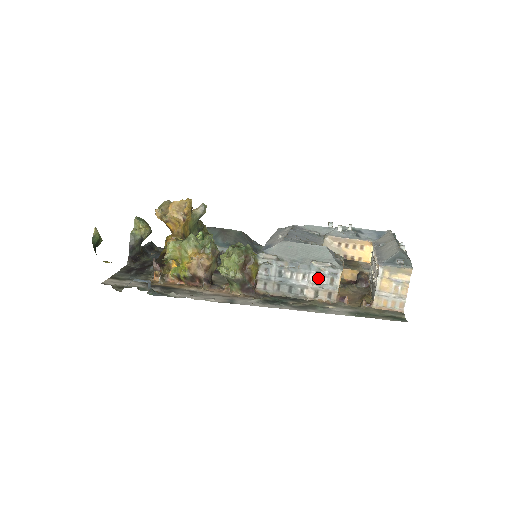
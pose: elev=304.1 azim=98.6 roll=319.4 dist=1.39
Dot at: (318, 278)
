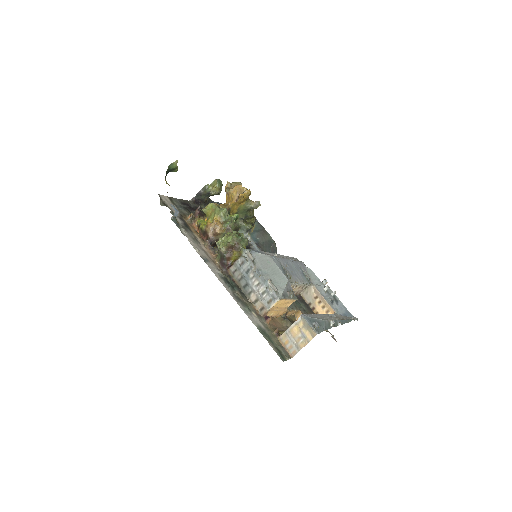
Dot at: (264, 292)
